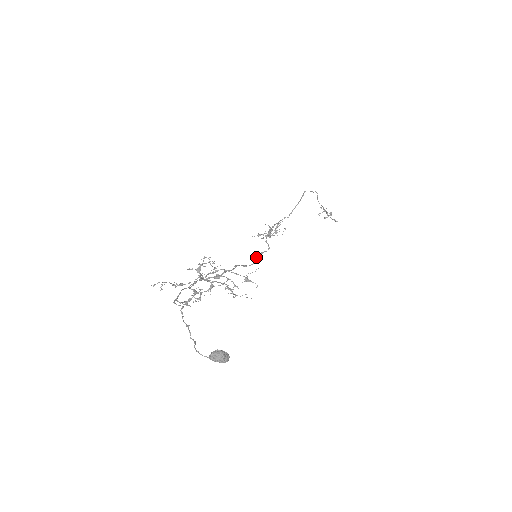
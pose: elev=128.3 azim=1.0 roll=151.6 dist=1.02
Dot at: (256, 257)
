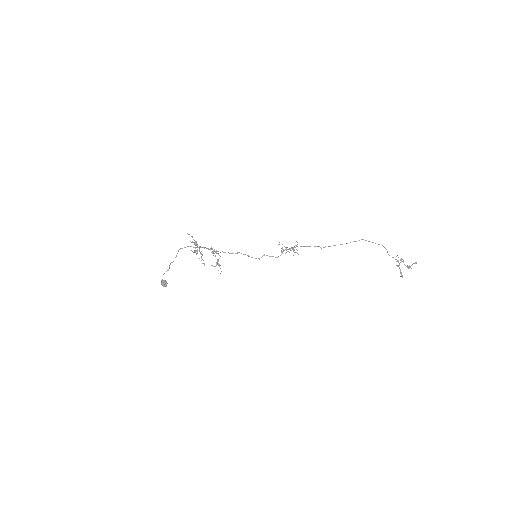
Dot at: (262, 256)
